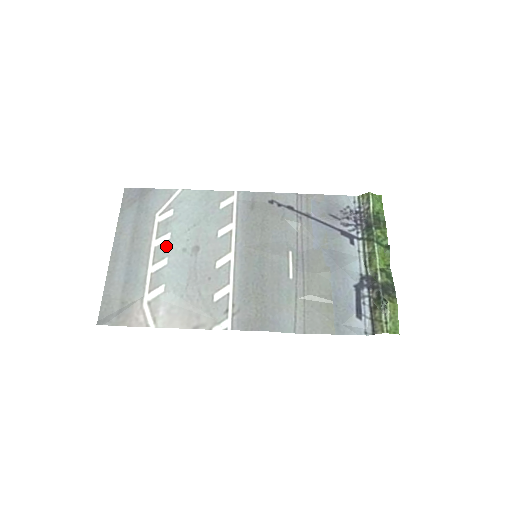
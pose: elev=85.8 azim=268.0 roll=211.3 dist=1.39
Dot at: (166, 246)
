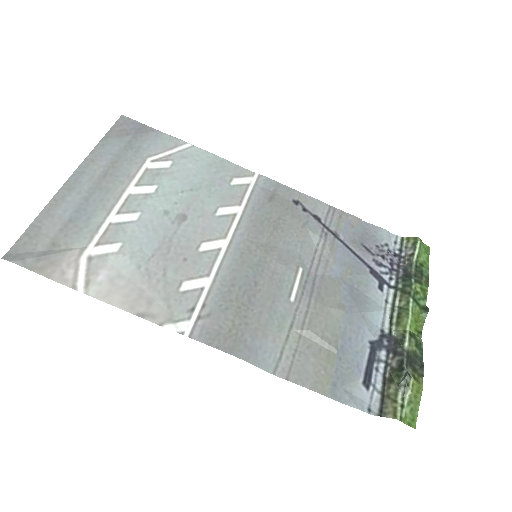
Dot at: (145, 199)
